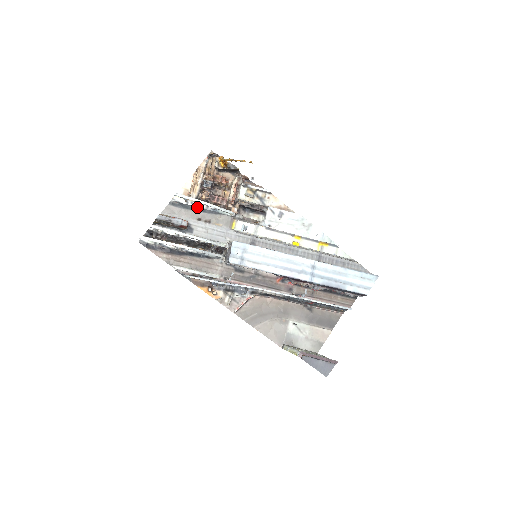
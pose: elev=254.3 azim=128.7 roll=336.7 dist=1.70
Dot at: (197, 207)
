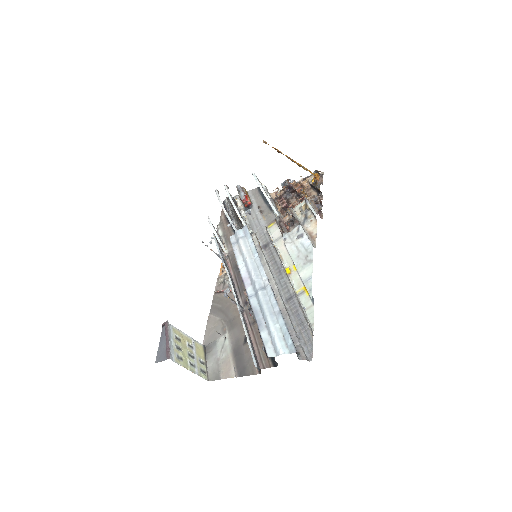
Dot at: occluded
